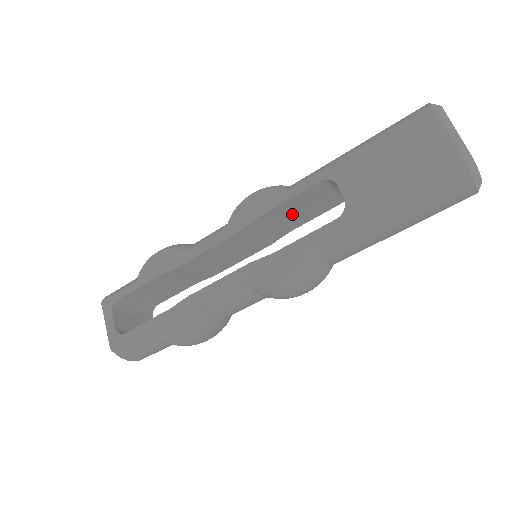
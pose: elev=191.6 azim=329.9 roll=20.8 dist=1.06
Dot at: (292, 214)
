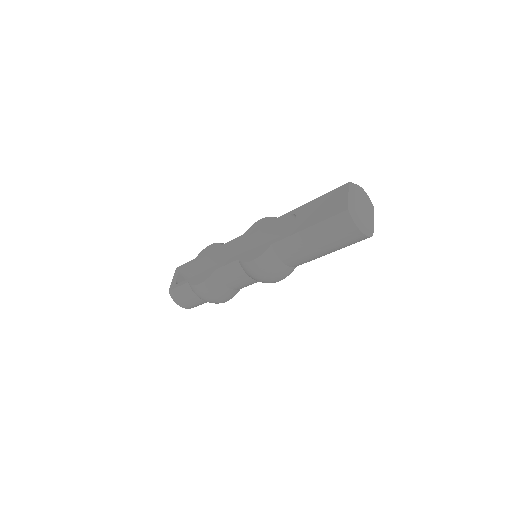
Dot at: occluded
